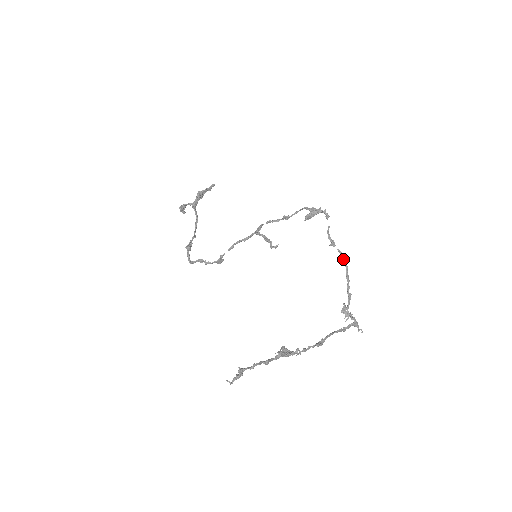
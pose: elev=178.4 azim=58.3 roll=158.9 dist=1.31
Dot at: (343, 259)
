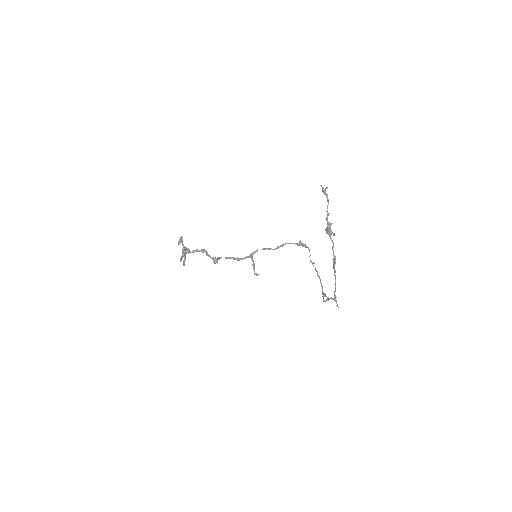
Dot at: occluded
